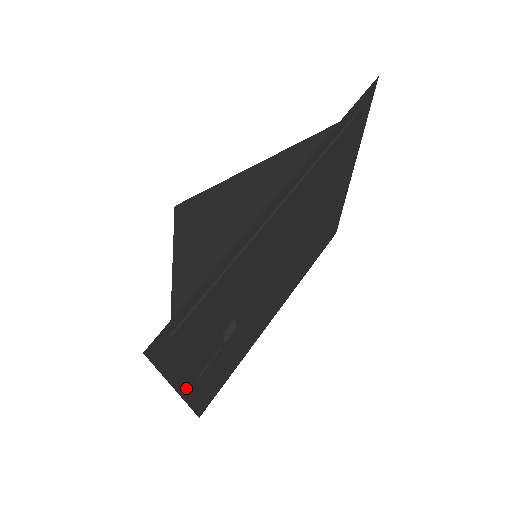
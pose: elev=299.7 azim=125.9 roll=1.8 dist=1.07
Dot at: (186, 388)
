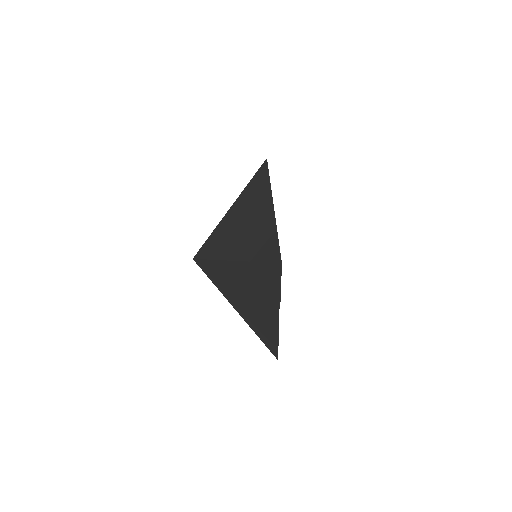
Dot at: occluded
